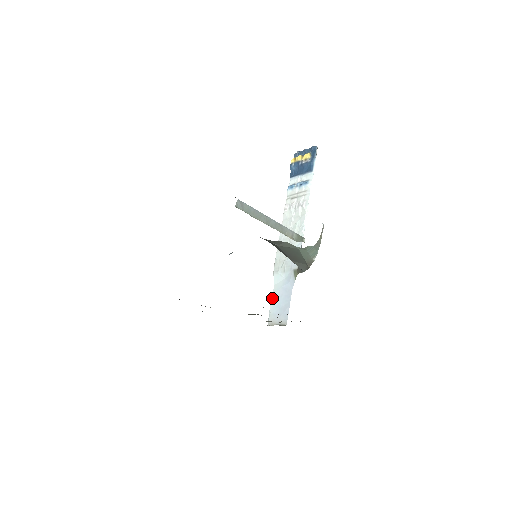
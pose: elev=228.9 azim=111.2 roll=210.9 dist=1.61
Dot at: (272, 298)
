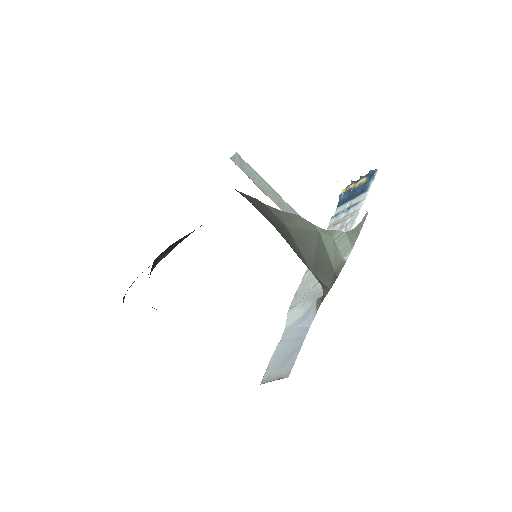
Dot at: (277, 345)
